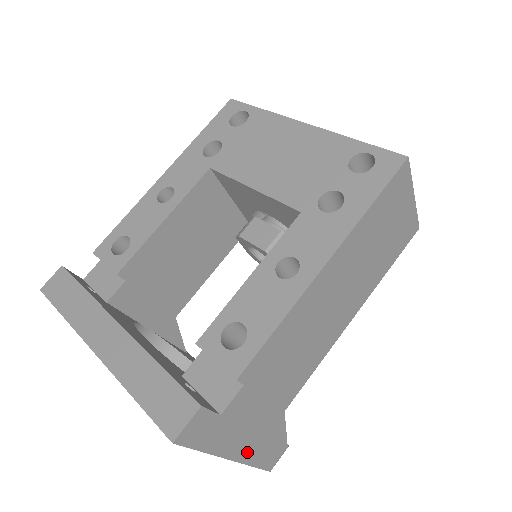
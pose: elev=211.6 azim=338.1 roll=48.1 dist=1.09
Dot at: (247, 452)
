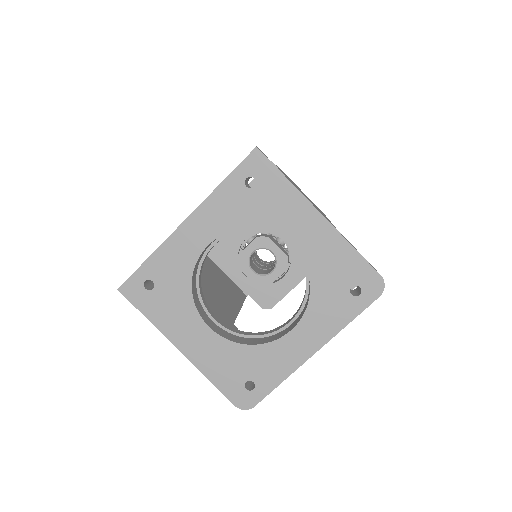
Dot at: occluded
